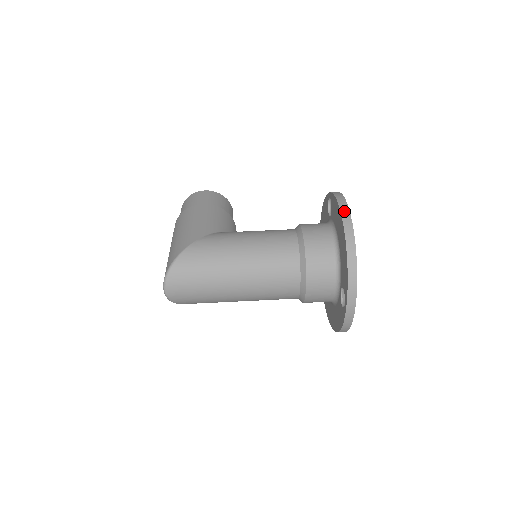
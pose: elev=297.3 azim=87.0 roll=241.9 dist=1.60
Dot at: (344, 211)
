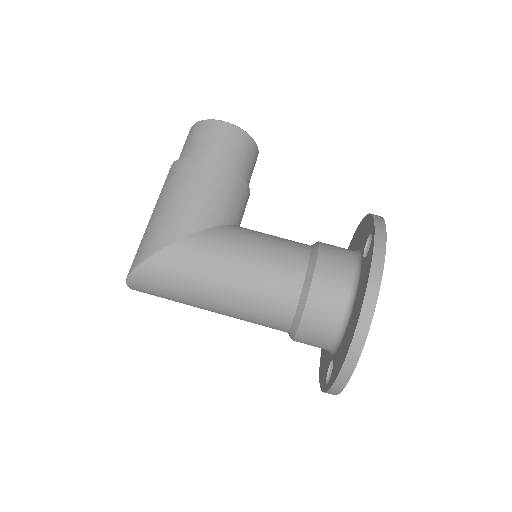
Dot at: (369, 300)
